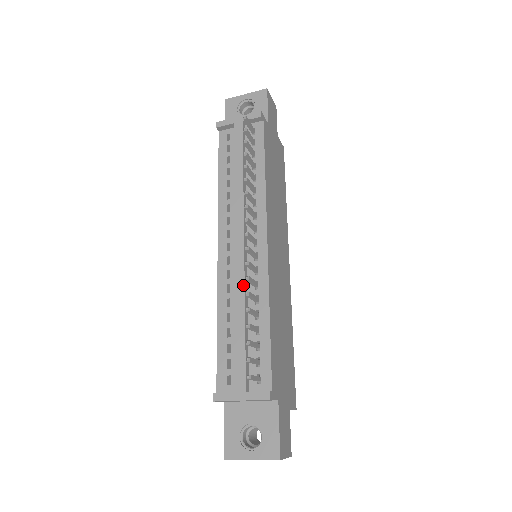
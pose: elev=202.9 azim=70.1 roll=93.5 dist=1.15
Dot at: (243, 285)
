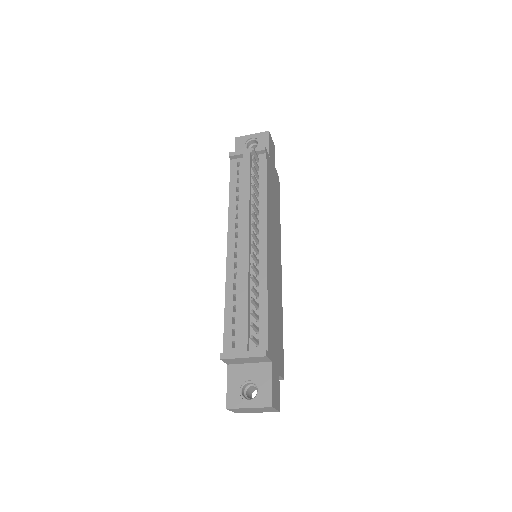
Dot at: (247, 272)
